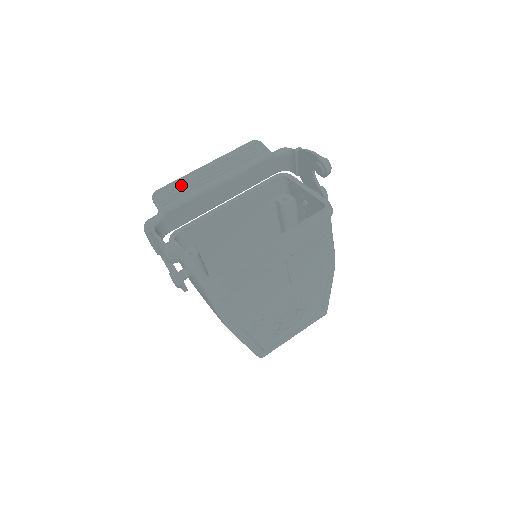
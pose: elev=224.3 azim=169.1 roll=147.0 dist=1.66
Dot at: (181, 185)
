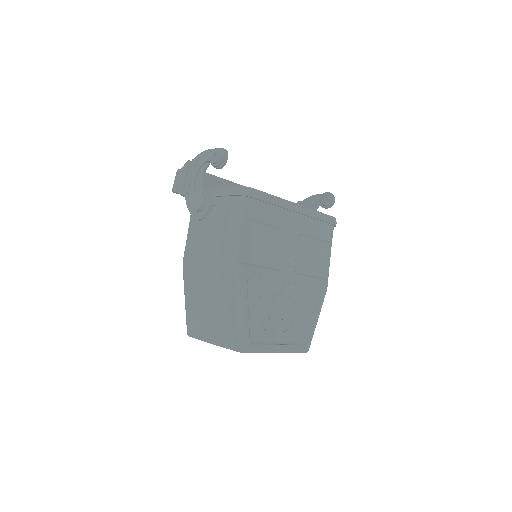
Dot at: occluded
